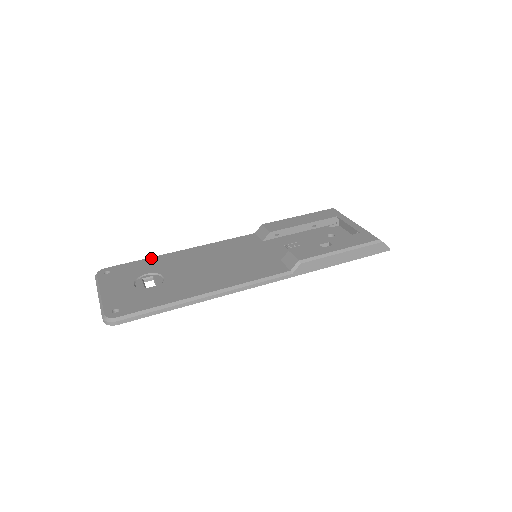
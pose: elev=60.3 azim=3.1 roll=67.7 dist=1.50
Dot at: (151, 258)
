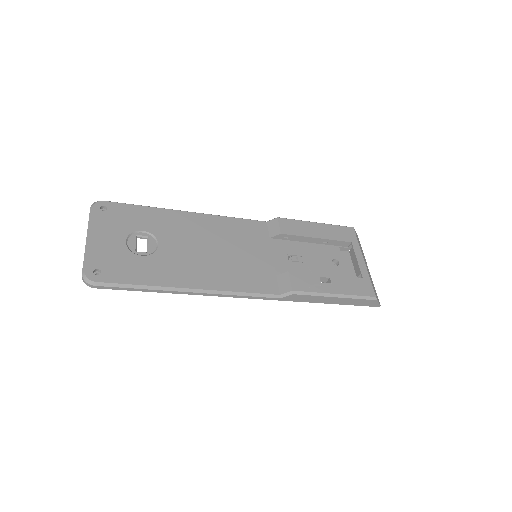
Dot at: (154, 209)
